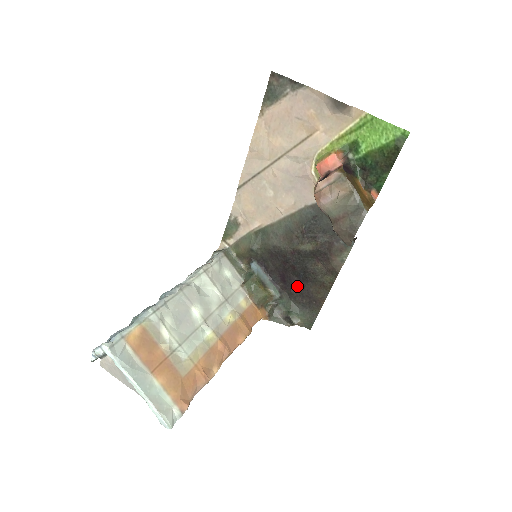
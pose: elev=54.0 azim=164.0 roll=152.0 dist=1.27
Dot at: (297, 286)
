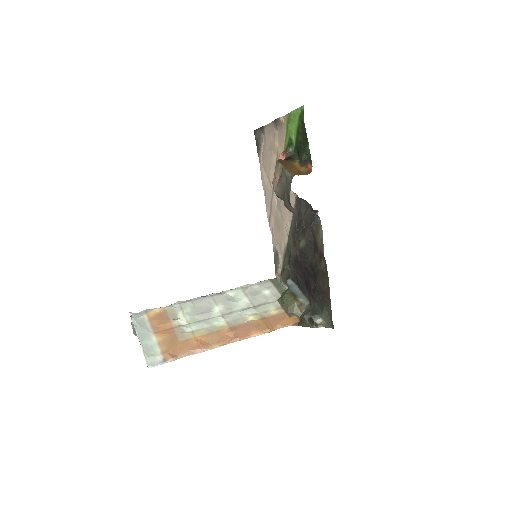
Dot at: (314, 286)
